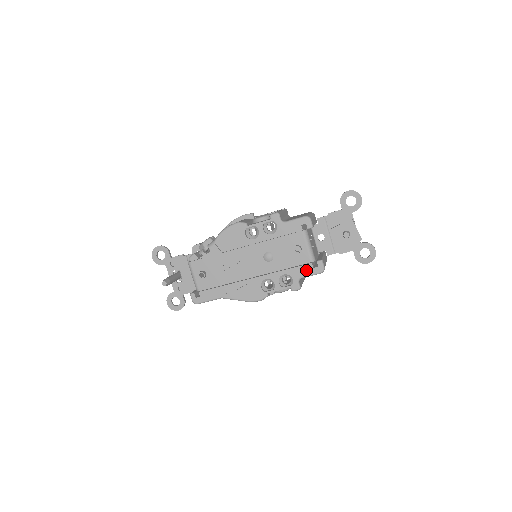
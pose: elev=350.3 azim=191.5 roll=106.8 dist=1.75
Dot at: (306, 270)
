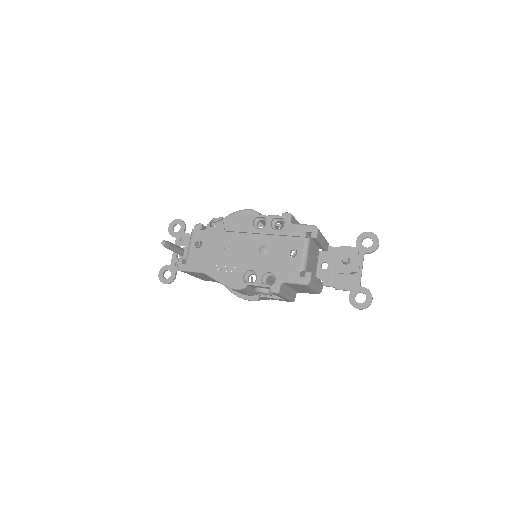
Dot at: (292, 276)
